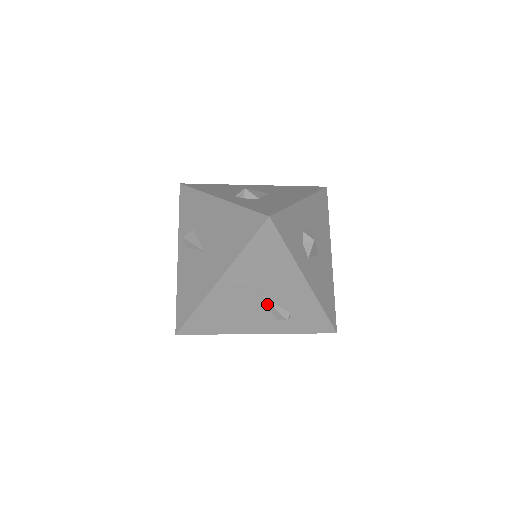
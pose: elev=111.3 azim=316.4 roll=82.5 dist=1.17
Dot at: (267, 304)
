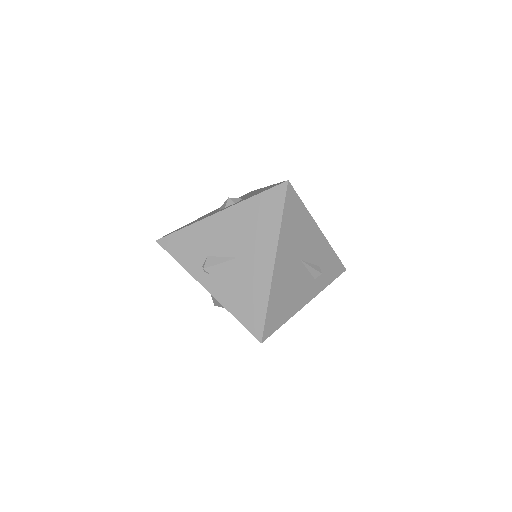
Dot at: (306, 267)
